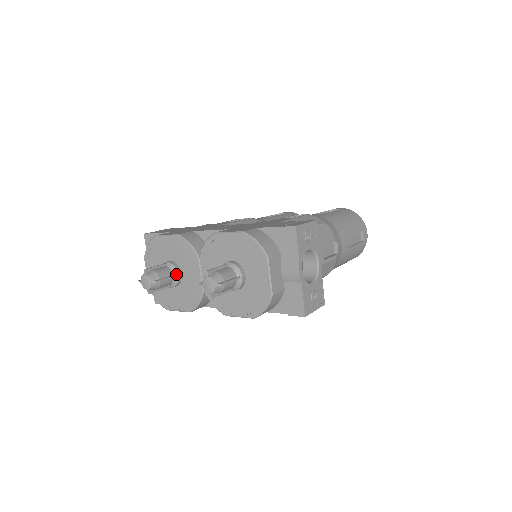
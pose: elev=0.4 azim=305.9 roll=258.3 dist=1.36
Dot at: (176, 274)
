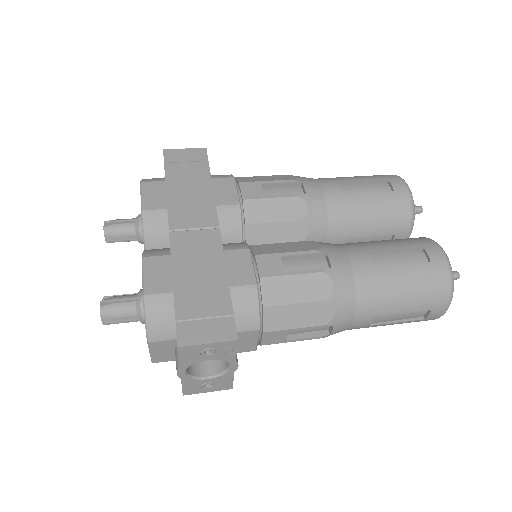
Dot at: (139, 239)
